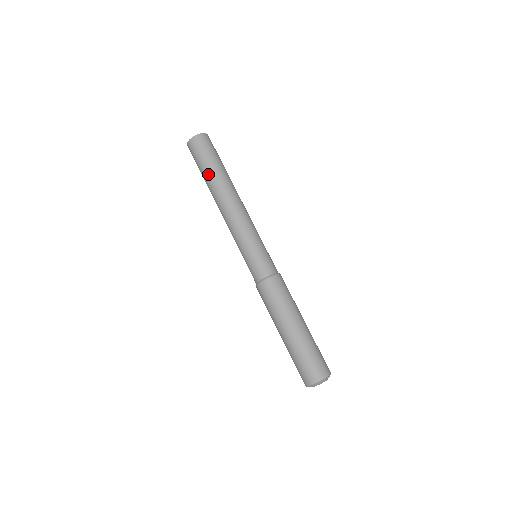
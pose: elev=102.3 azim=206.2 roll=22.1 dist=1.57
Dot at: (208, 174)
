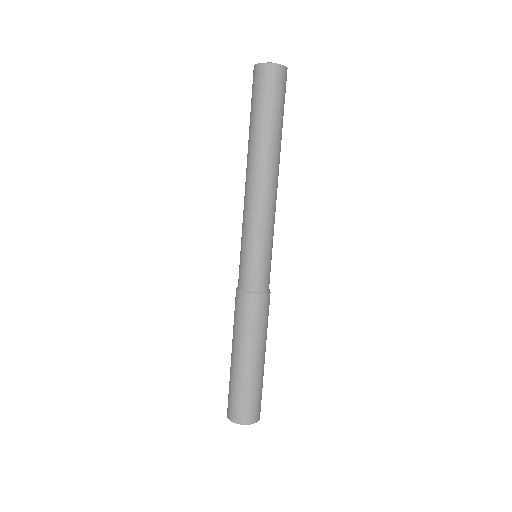
Dot at: (255, 126)
